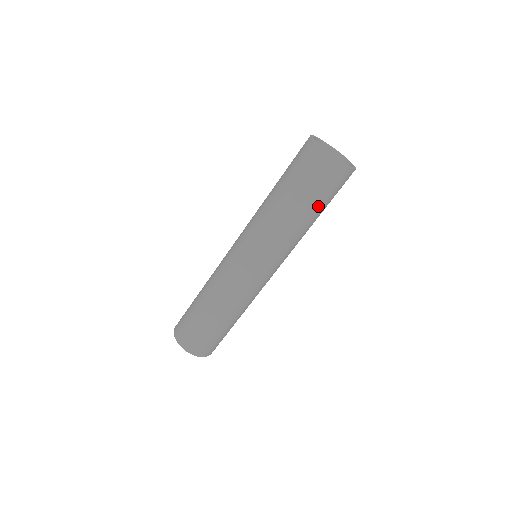
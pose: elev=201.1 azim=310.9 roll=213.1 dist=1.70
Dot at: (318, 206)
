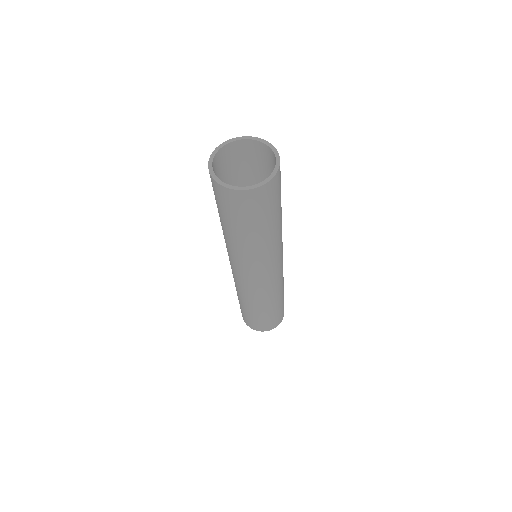
Dot at: (246, 227)
